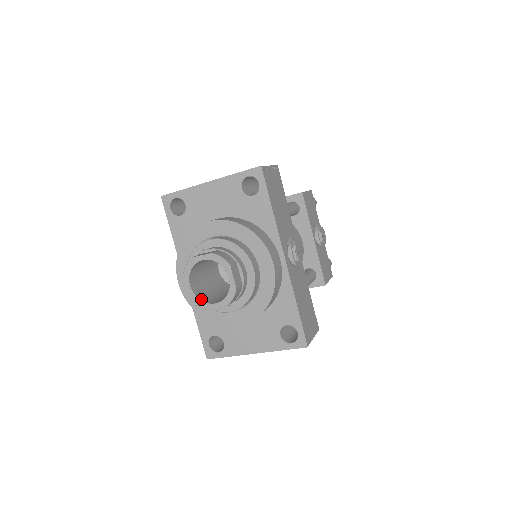
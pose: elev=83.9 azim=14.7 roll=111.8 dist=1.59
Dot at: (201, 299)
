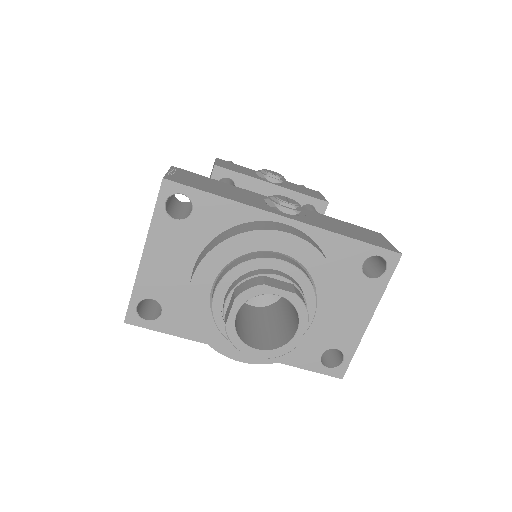
Dot at: (280, 345)
